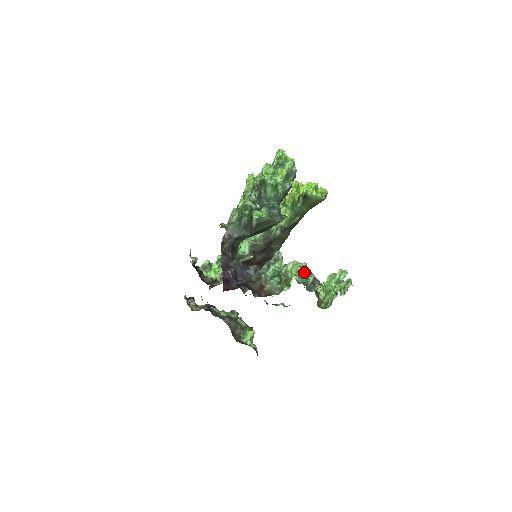
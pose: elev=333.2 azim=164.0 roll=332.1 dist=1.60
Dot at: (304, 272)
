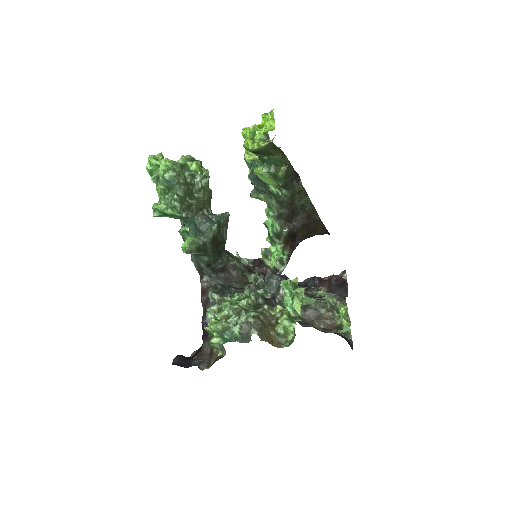
Dot at: (219, 329)
